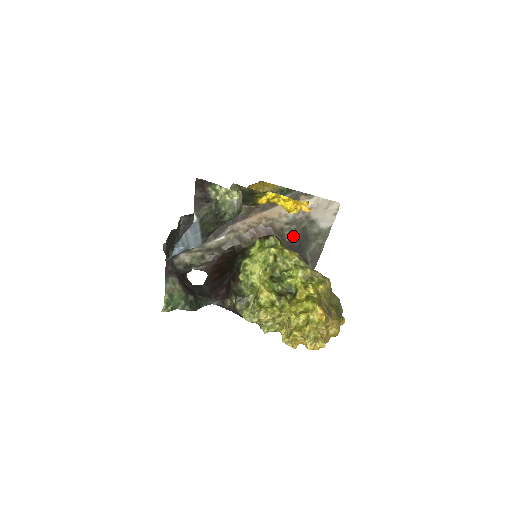
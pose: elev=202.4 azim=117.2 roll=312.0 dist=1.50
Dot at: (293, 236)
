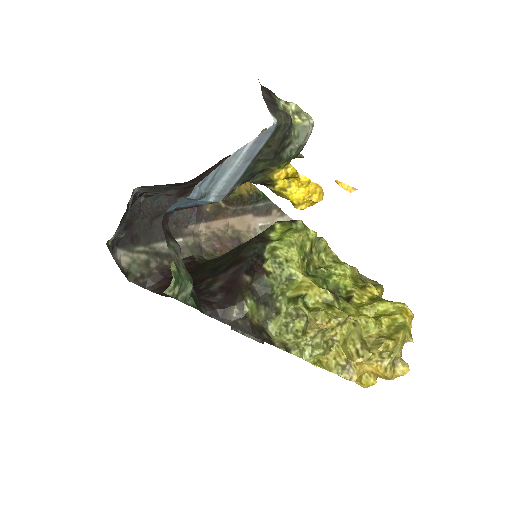
Dot at: occluded
